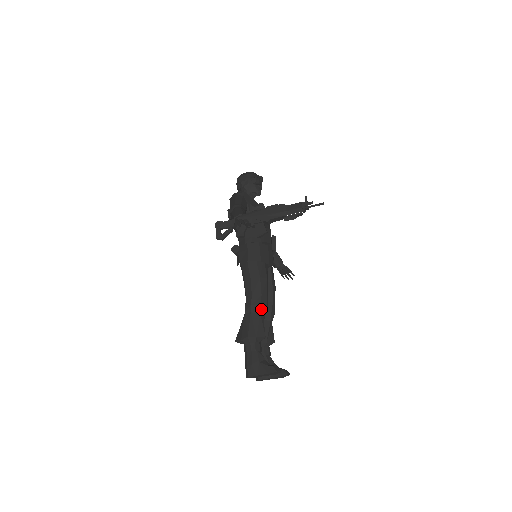
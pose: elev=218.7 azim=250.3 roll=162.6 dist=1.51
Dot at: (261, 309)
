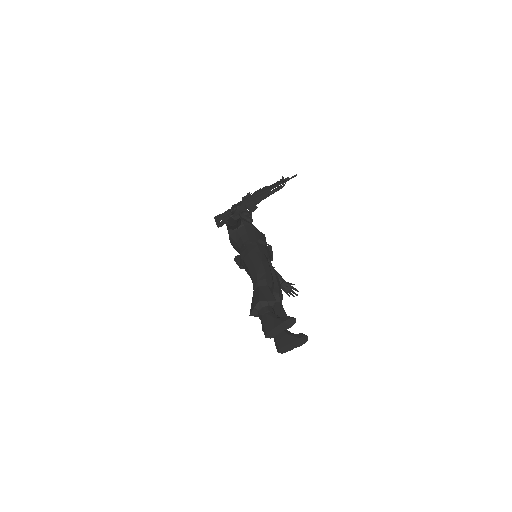
Dot at: (267, 282)
